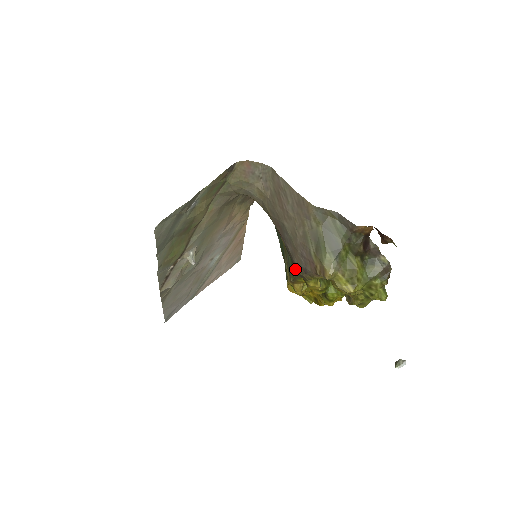
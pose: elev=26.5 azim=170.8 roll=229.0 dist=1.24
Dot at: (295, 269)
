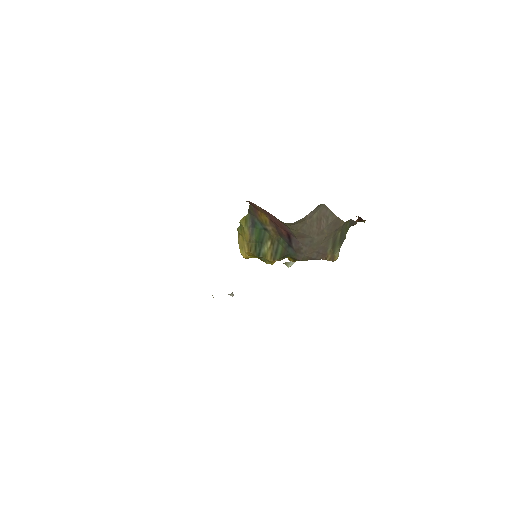
Dot at: (289, 254)
